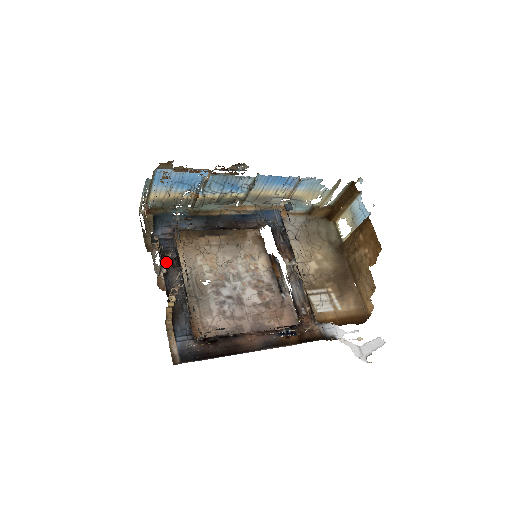
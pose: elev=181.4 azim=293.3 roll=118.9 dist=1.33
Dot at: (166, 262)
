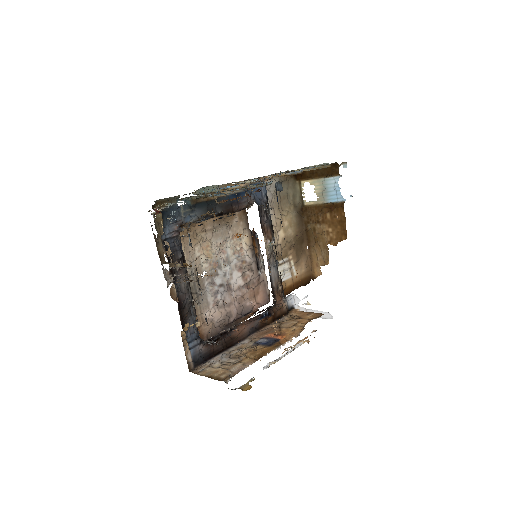
Dot at: occluded
